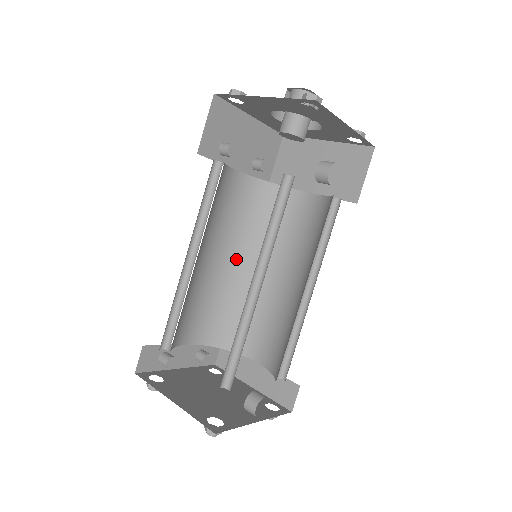
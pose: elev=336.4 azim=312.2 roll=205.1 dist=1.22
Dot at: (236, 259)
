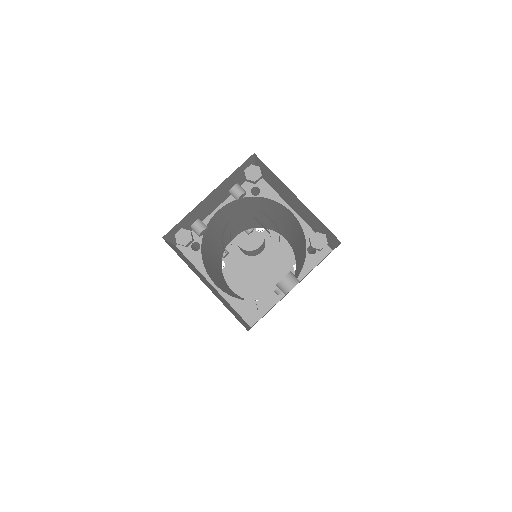
Dot at: (247, 215)
